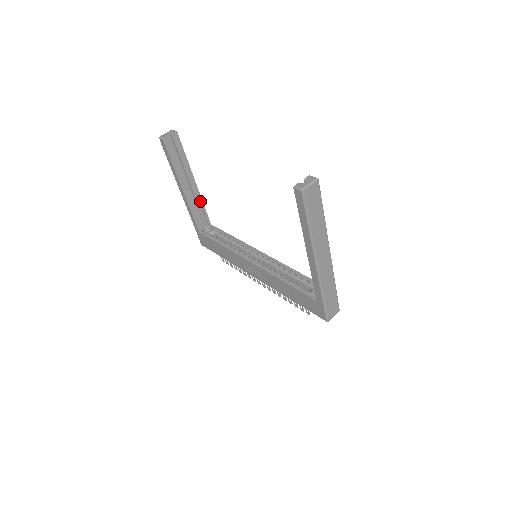
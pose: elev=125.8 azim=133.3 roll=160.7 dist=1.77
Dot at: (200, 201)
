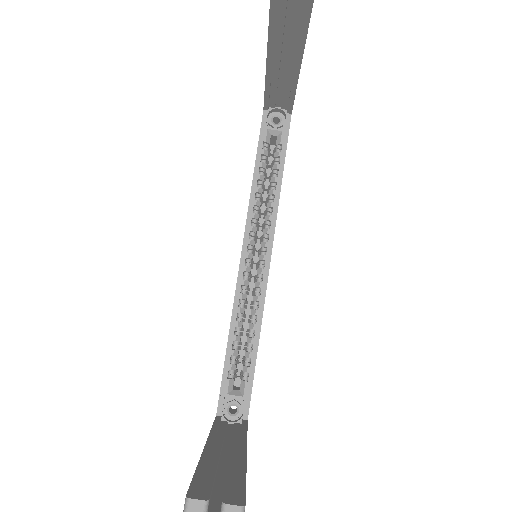
Dot at: (293, 82)
